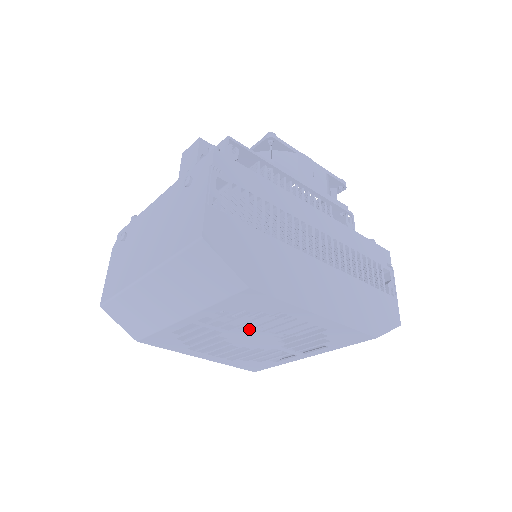
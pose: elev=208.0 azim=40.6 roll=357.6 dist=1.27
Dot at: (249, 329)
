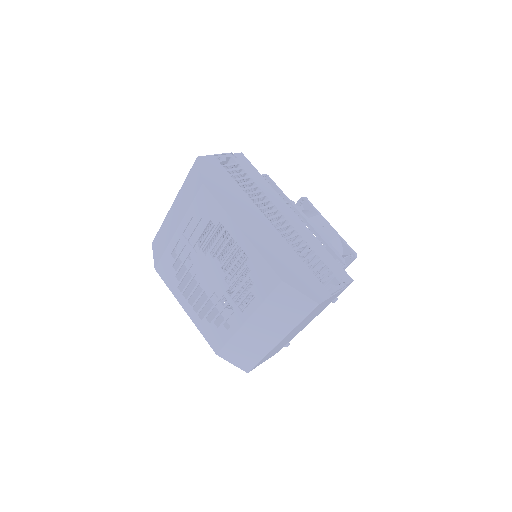
Dot at: (207, 253)
